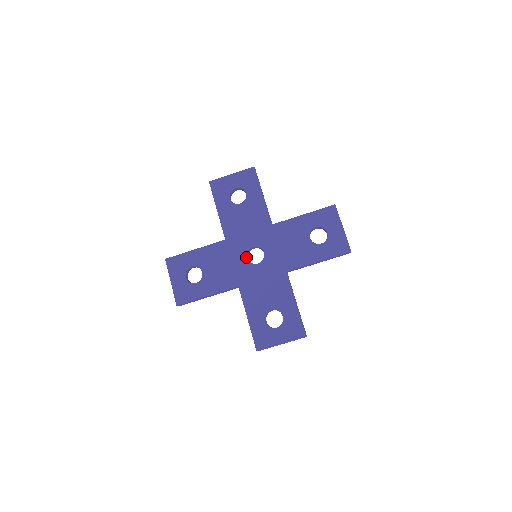
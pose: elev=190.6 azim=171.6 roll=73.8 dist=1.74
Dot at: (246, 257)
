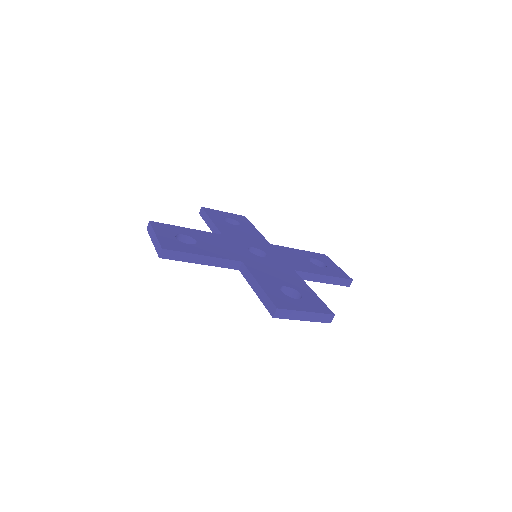
Dot at: (247, 250)
